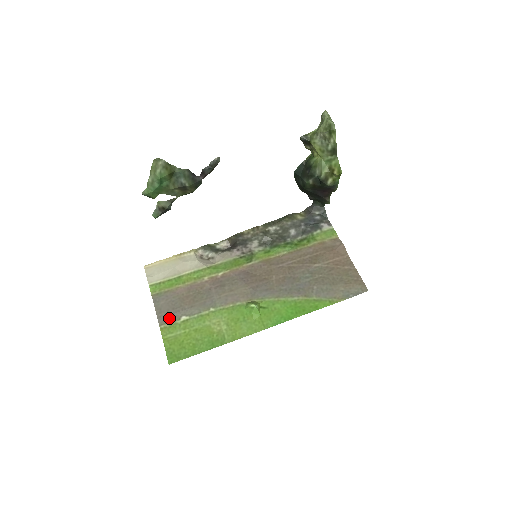
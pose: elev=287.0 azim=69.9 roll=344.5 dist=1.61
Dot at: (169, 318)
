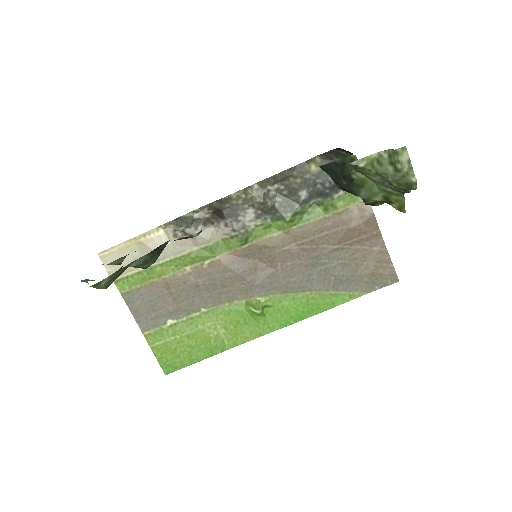
Dot at: (152, 323)
